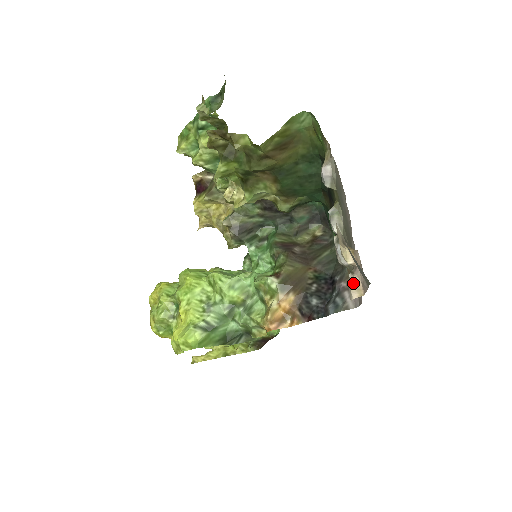
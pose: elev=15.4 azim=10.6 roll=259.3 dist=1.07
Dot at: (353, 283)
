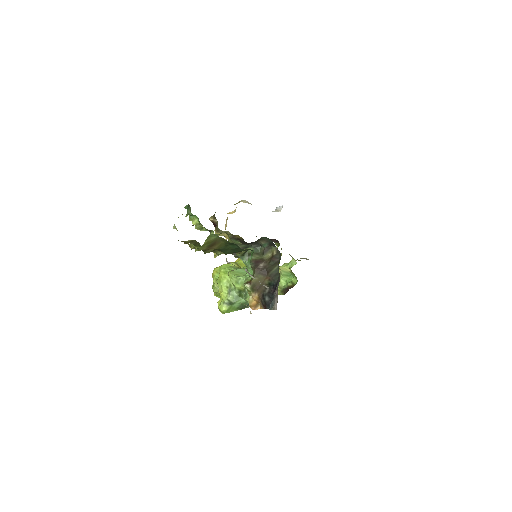
Dot at: (250, 313)
